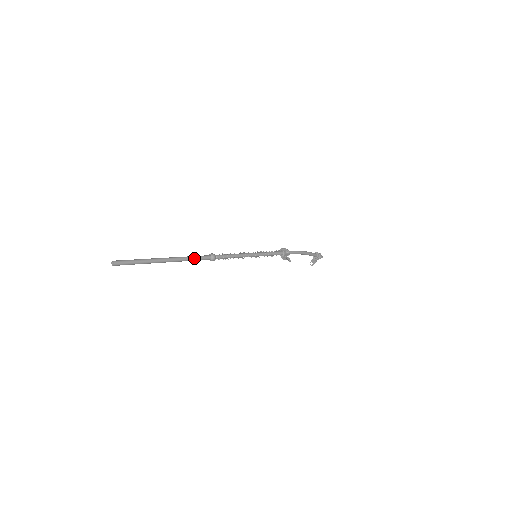
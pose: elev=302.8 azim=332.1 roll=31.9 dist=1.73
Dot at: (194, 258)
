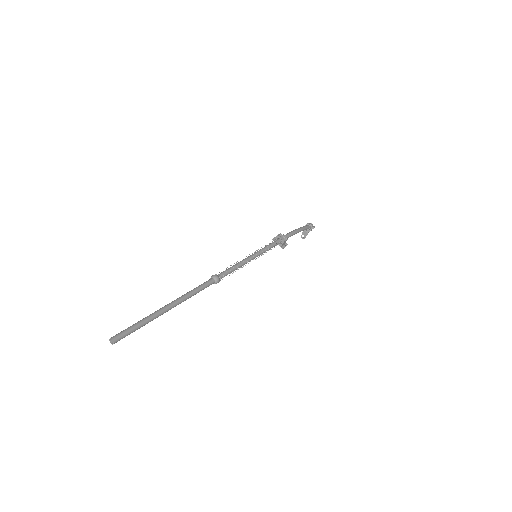
Dot at: (198, 290)
